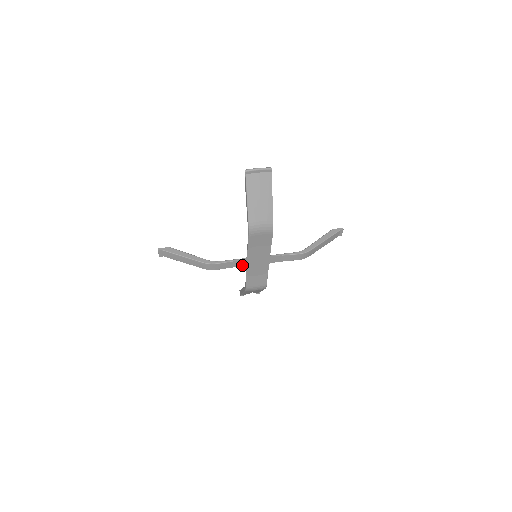
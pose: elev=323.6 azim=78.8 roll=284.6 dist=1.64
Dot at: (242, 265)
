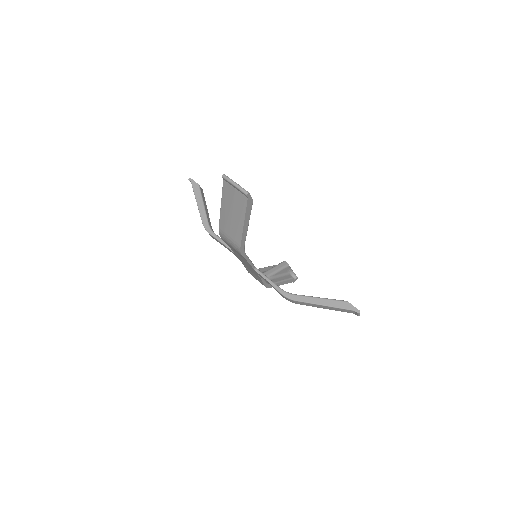
Dot at: occluded
